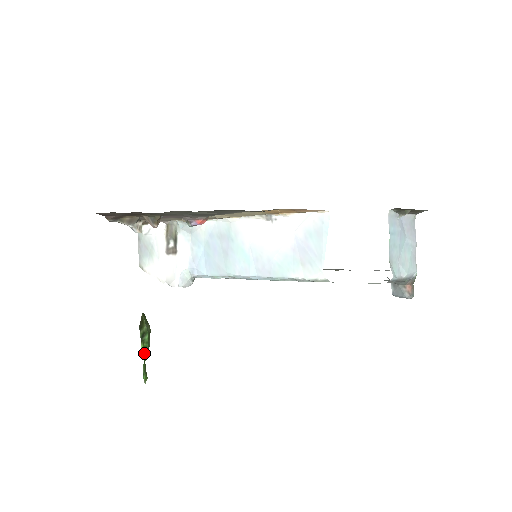
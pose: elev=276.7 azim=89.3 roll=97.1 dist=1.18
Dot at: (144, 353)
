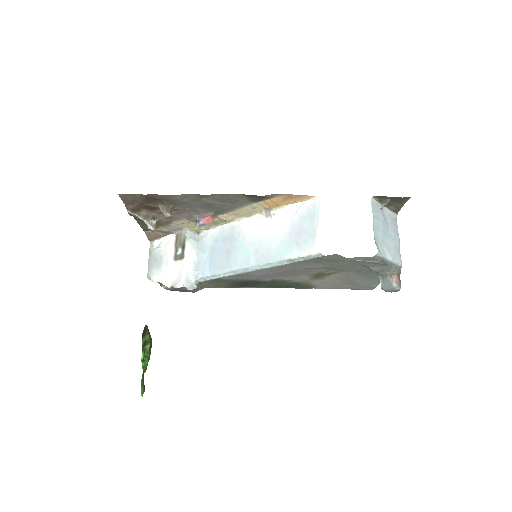
Dot at: (144, 363)
